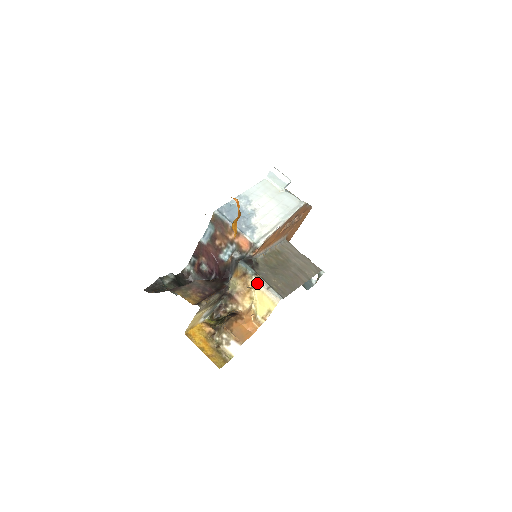
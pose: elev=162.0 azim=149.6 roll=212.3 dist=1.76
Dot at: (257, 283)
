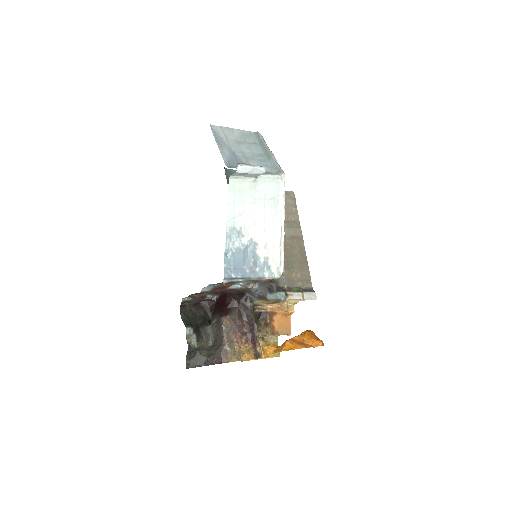
Dot at: (290, 299)
